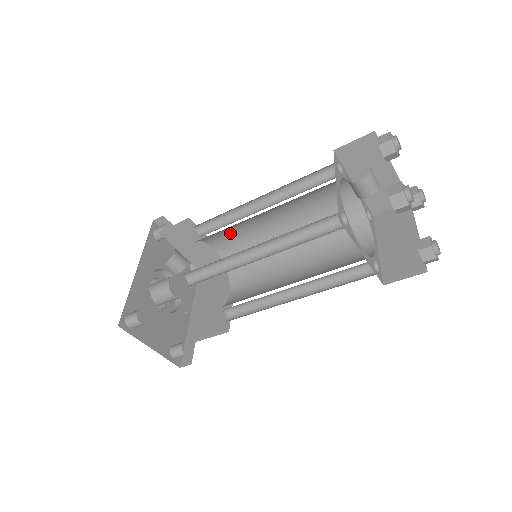
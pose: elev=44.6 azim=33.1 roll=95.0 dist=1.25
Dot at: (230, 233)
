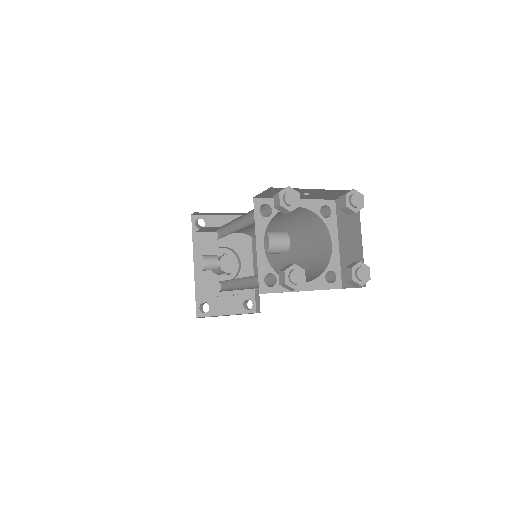
Dot at: occluded
